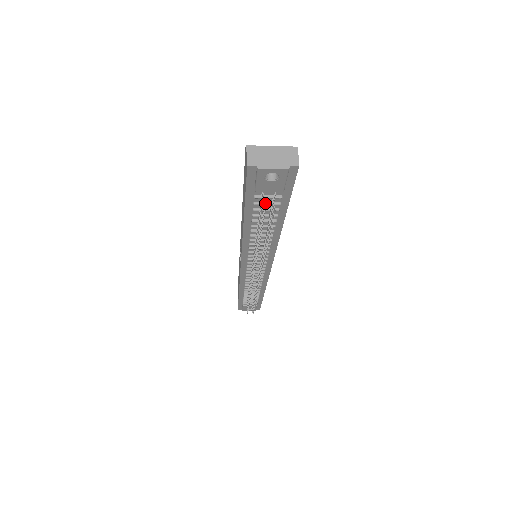
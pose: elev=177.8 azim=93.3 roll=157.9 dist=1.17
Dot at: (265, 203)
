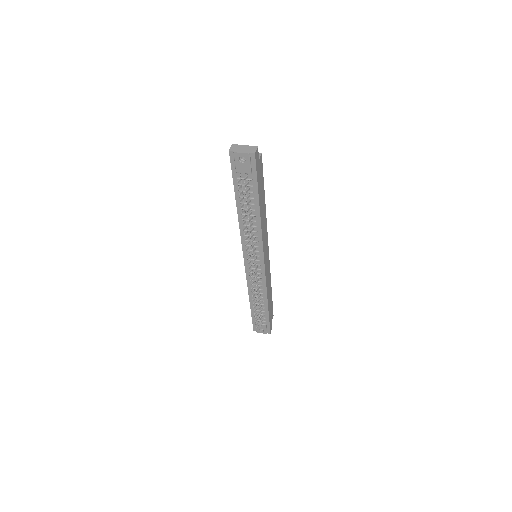
Dot at: (240, 178)
